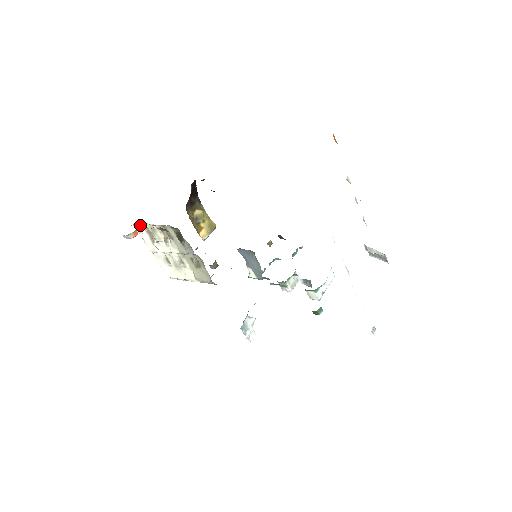
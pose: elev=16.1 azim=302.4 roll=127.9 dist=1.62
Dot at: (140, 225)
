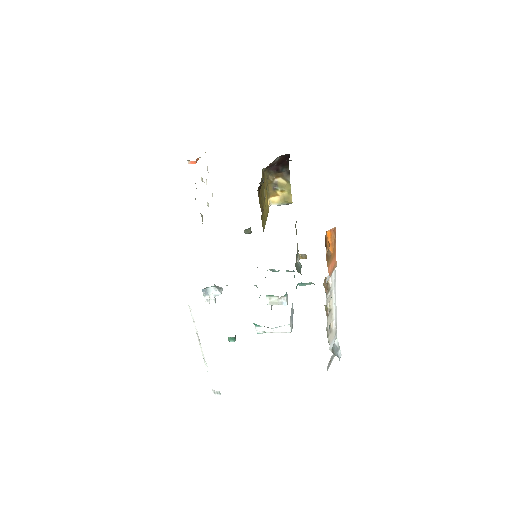
Dot at: occluded
